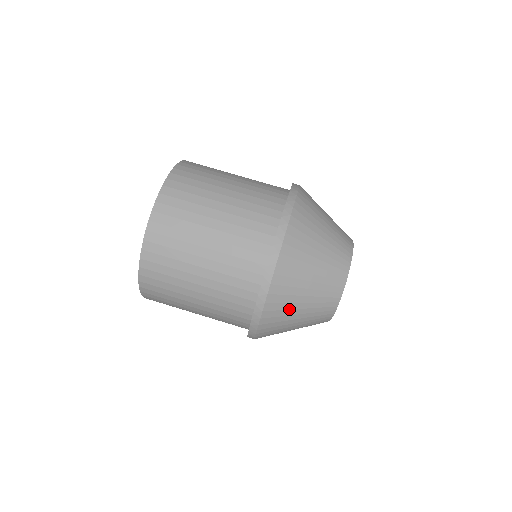
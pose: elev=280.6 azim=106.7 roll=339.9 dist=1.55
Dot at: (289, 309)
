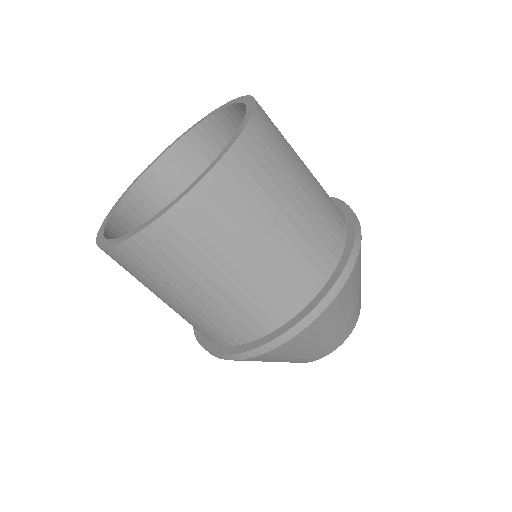
Dot at: (311, 341)
